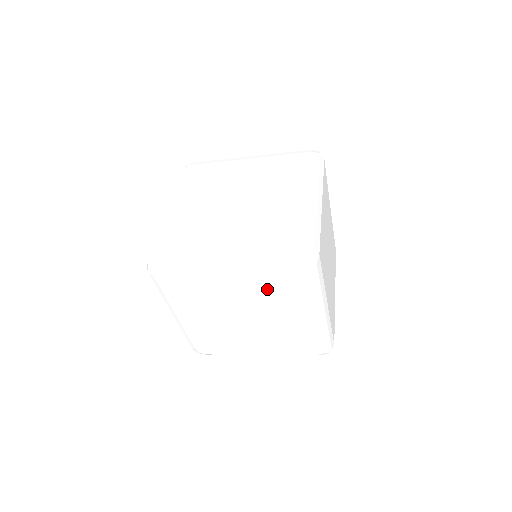
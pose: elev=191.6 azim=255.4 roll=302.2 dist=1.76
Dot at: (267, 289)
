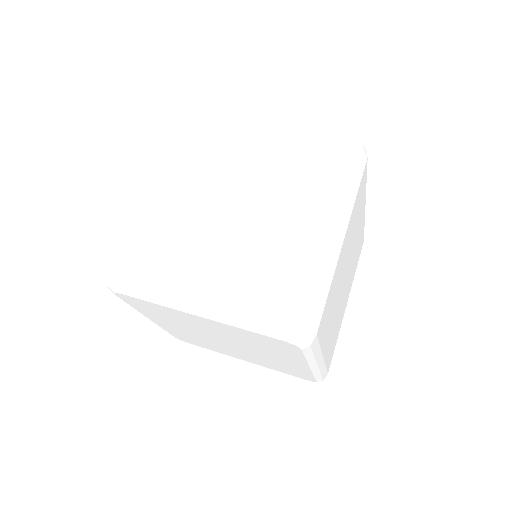
Dot at: (249, 340)
